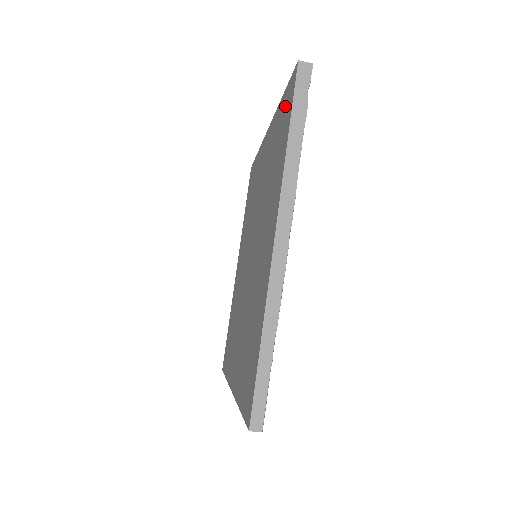
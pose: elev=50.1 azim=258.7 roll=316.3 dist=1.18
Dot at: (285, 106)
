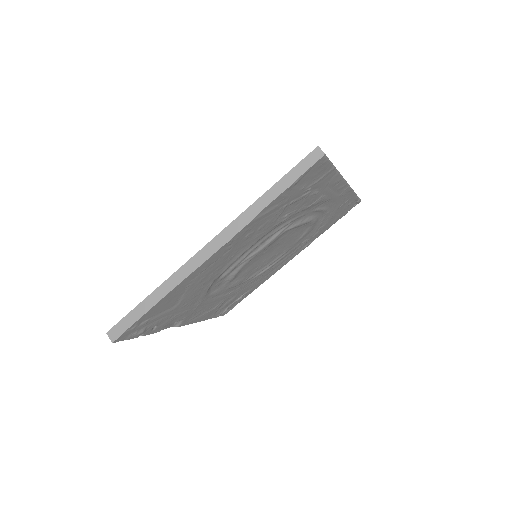
Dot at: occluded
